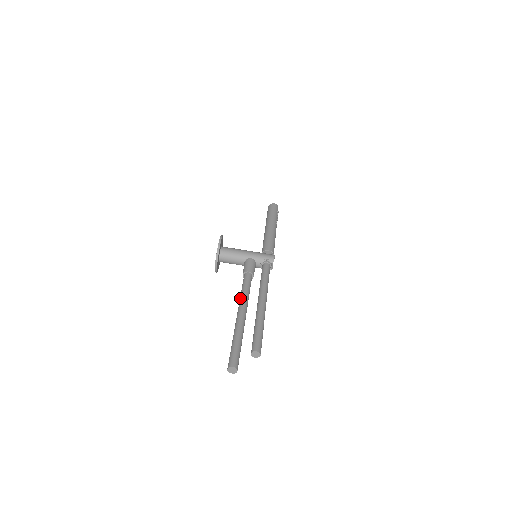
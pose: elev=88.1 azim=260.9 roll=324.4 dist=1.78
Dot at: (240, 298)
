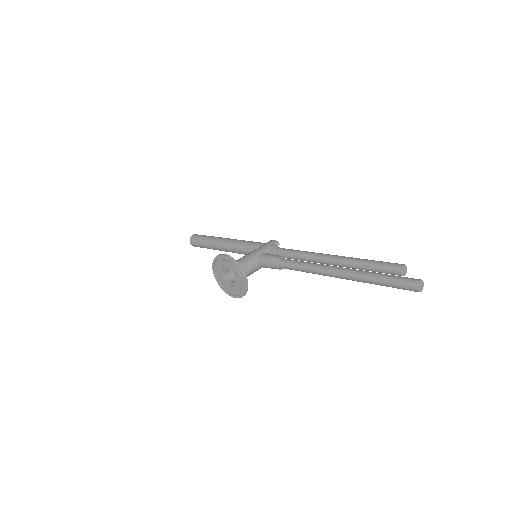
Dot at: (314, 269)
